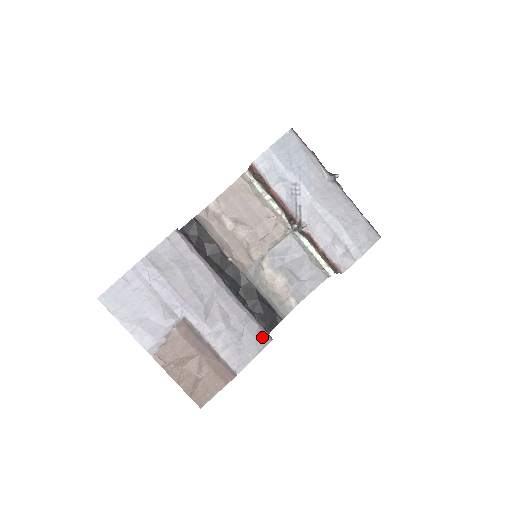
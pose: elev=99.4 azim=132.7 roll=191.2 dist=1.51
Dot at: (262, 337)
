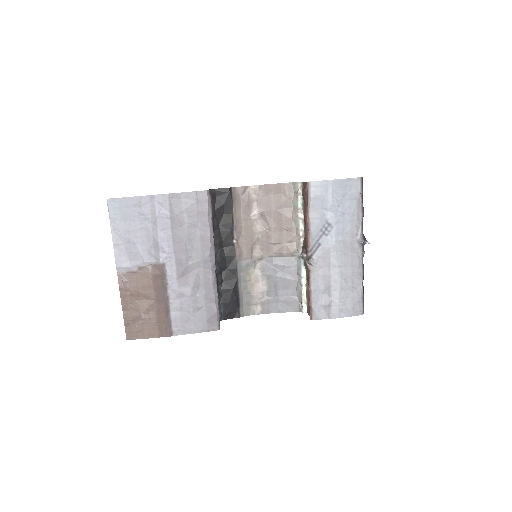
Dot at: (213, 322)
